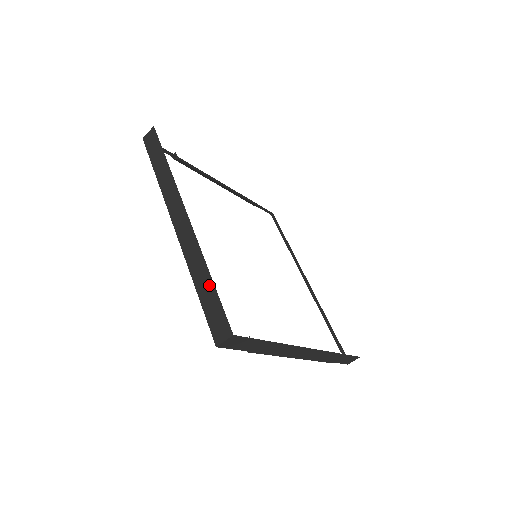
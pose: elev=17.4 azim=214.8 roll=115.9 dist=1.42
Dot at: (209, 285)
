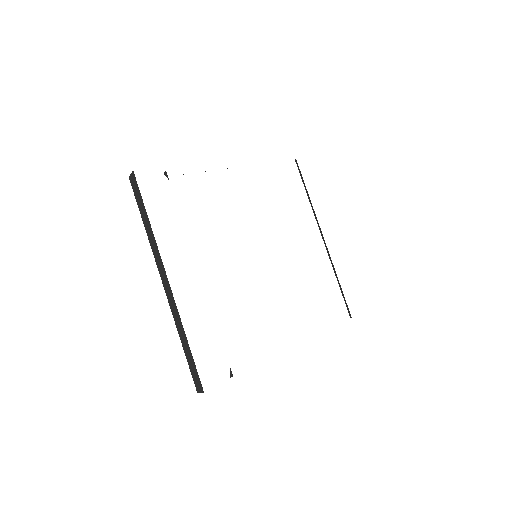
Dot at: (188, 348)
